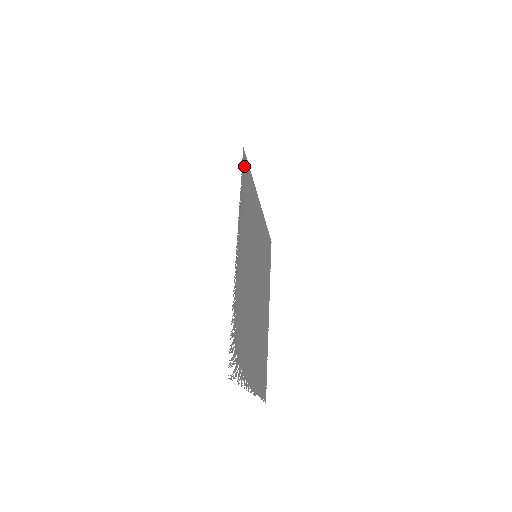
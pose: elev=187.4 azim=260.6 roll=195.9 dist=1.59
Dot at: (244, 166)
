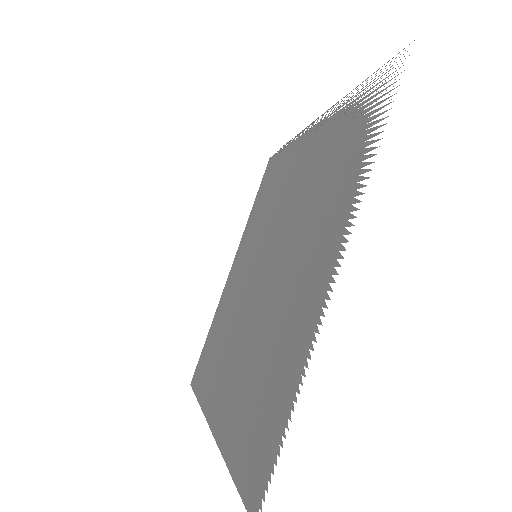
Dot at: (271, 162)
